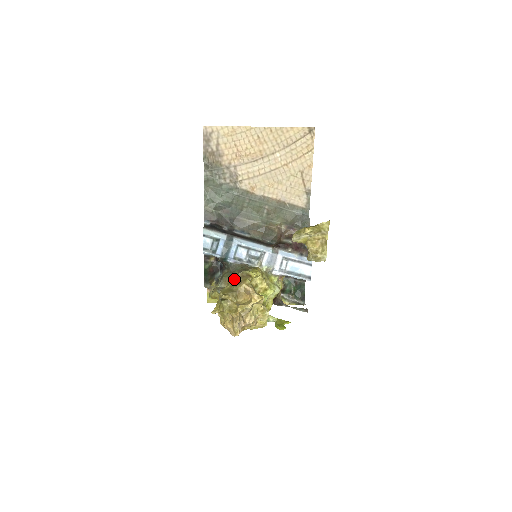
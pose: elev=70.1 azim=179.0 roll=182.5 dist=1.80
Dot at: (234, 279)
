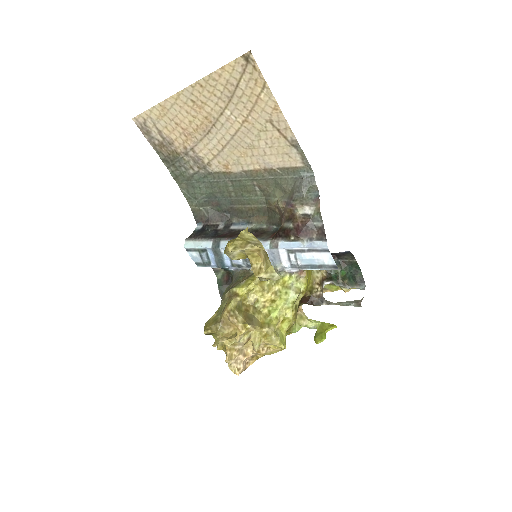
Dot at: occluded
